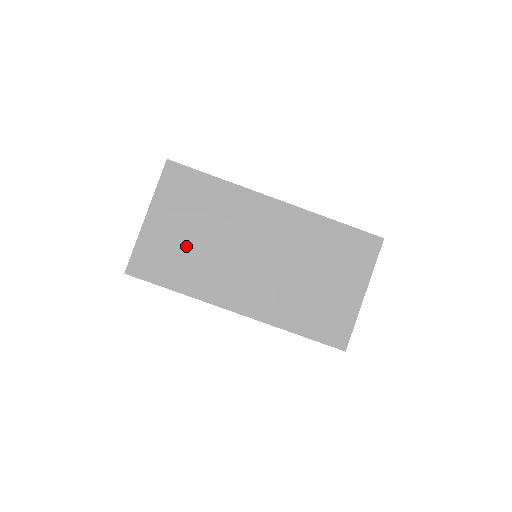
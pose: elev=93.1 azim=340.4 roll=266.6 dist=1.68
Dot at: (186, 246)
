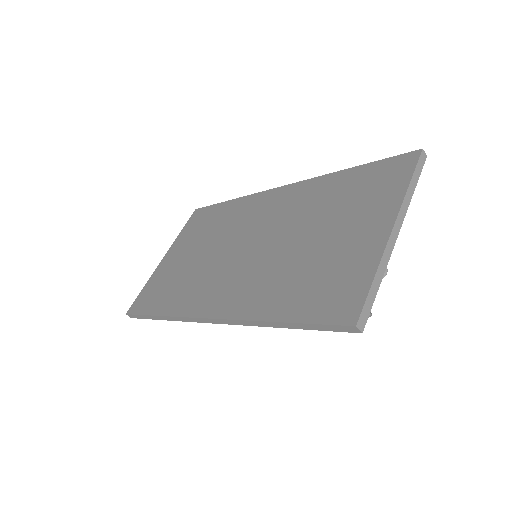
Dot at: (183, 268)
